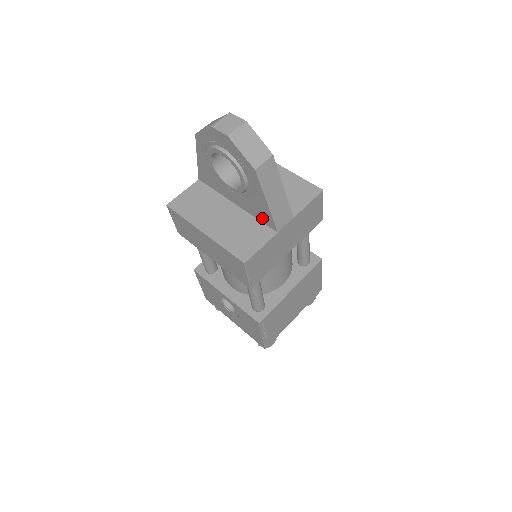
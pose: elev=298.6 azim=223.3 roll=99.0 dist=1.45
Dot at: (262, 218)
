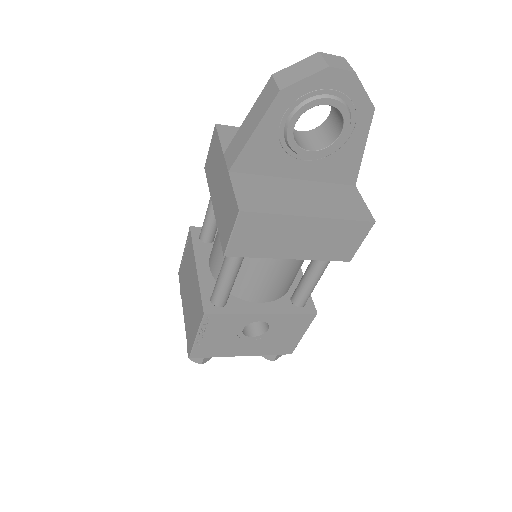
Dot at: (339, 177)
